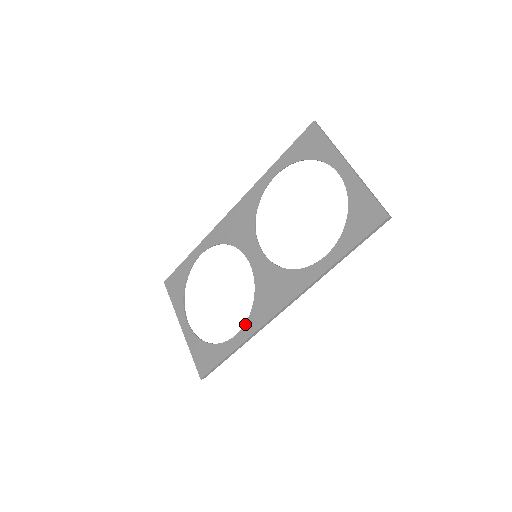
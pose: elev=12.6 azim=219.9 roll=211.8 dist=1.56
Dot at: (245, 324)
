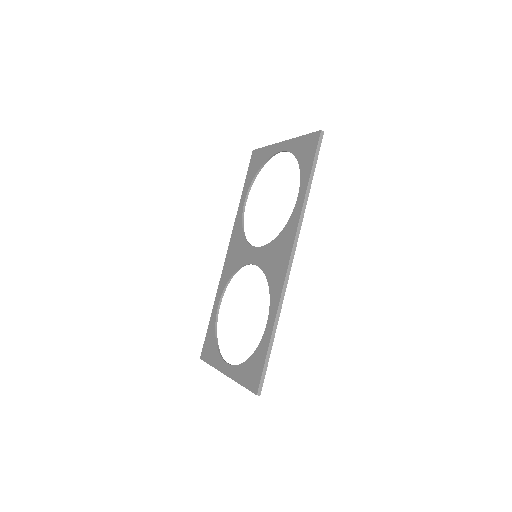
Dot at: (270, 305)
